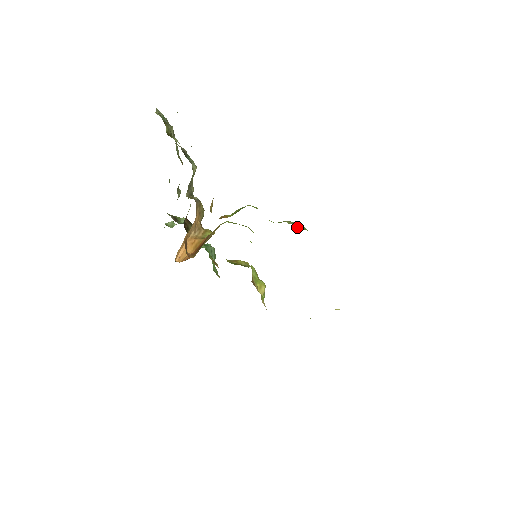
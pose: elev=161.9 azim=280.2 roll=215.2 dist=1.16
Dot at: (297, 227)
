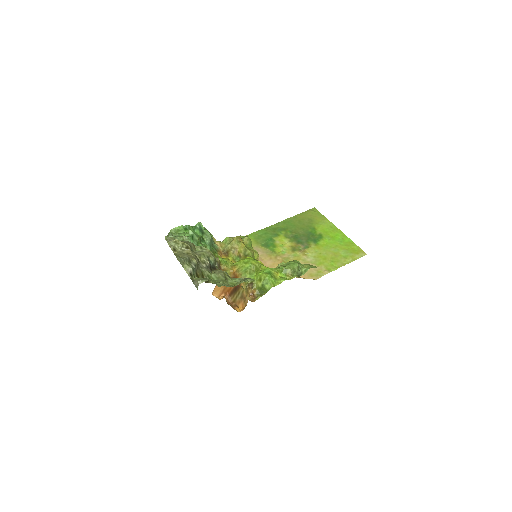
Dot at: (297, 272)
